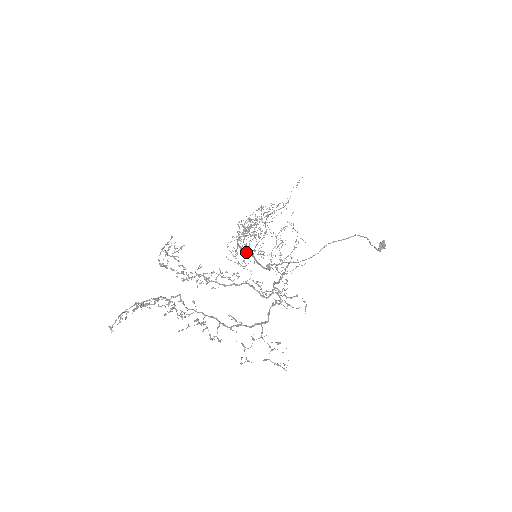
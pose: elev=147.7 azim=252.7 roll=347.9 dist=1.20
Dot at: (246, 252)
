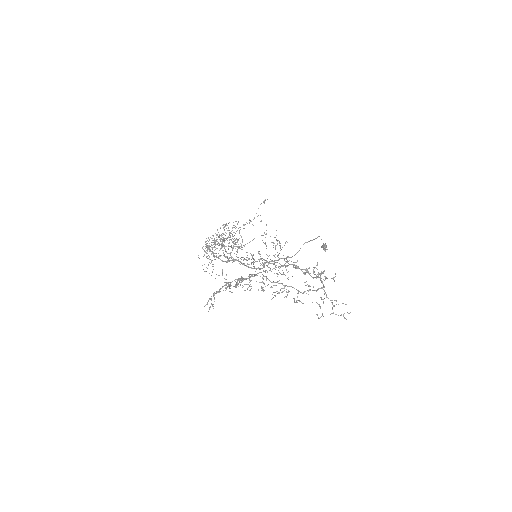
Dot at: occluded
